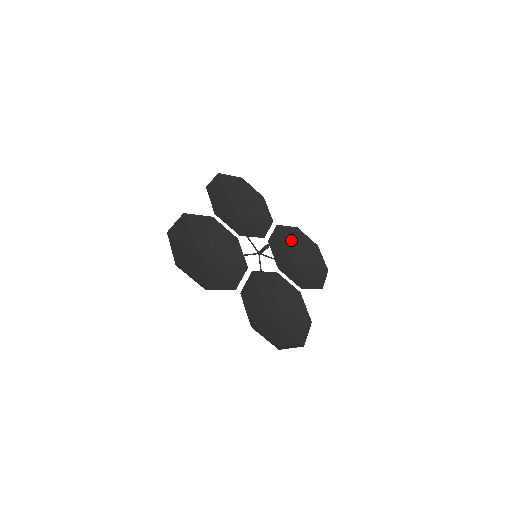
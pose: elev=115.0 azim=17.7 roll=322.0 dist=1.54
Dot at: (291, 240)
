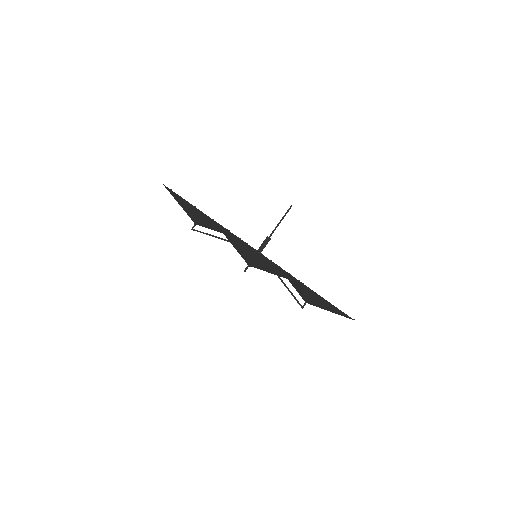
Dot at: occluded
